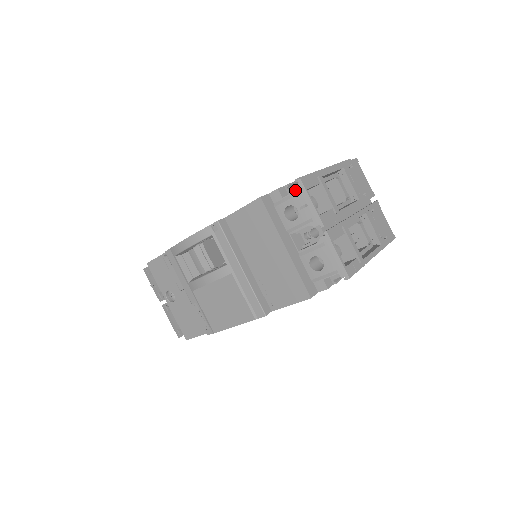
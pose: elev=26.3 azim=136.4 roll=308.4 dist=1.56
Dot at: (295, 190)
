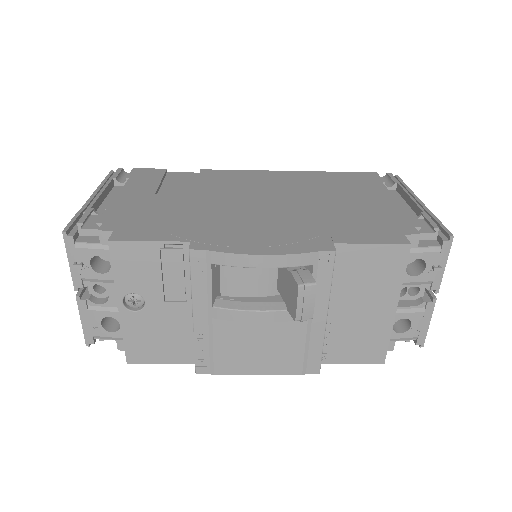
Dot at: (425, 238)
